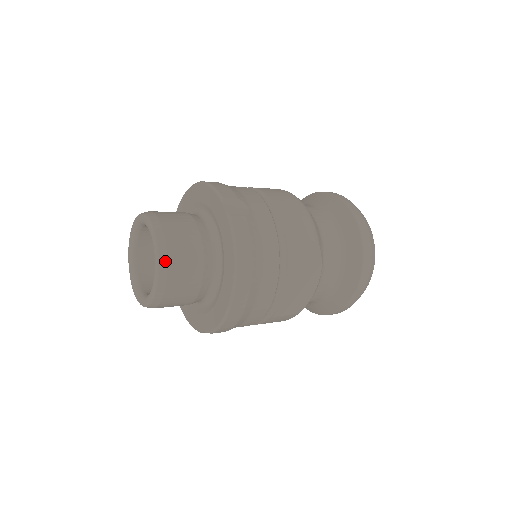
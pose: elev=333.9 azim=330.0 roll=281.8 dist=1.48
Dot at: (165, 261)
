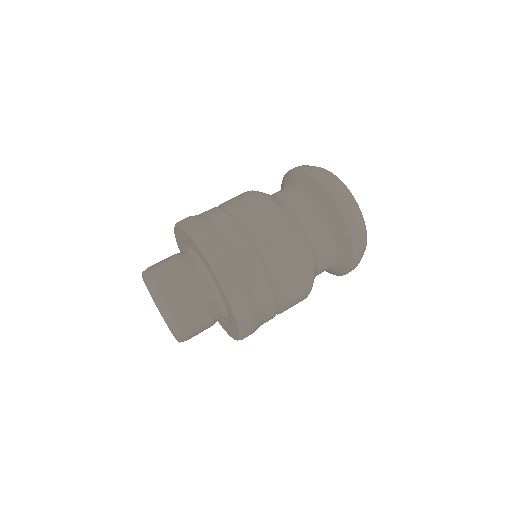
Dot at: (169, 307)
